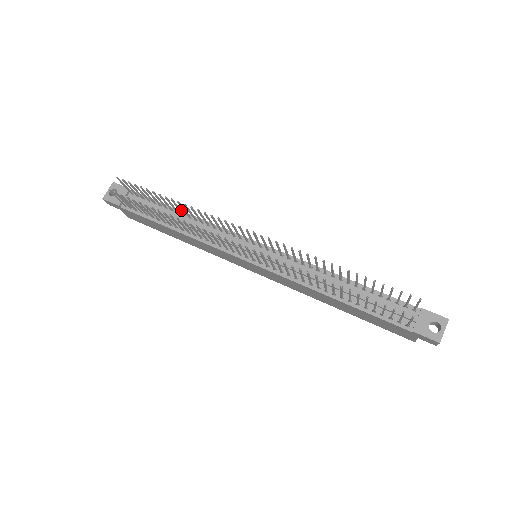
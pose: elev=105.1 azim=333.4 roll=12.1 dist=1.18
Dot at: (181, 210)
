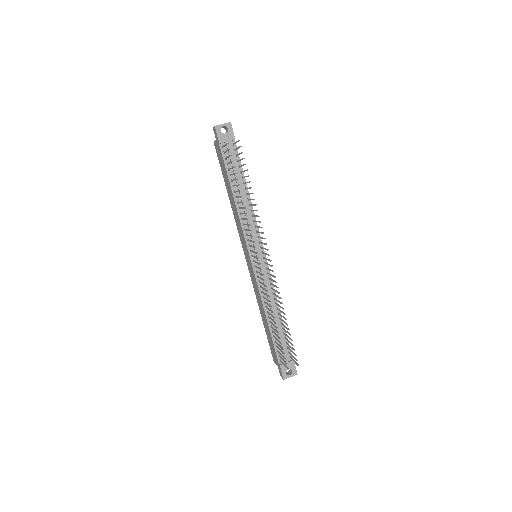
Dot at: (249, 194)
